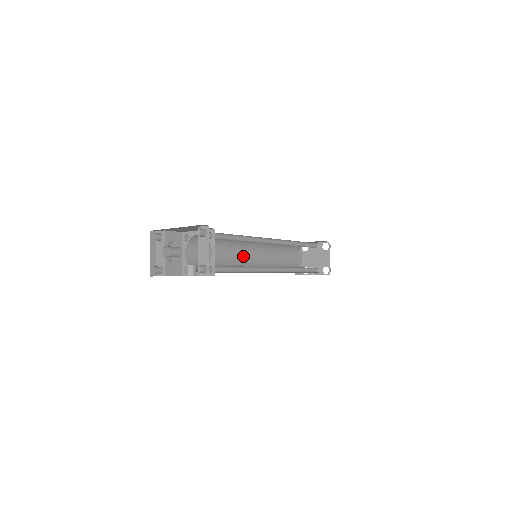
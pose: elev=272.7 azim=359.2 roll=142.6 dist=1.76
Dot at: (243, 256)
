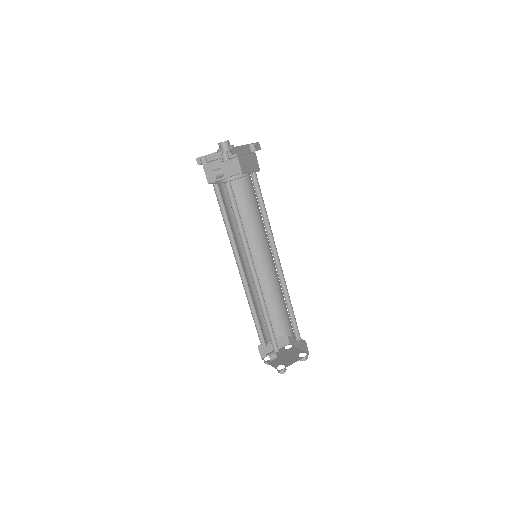
Dot at: occluded
